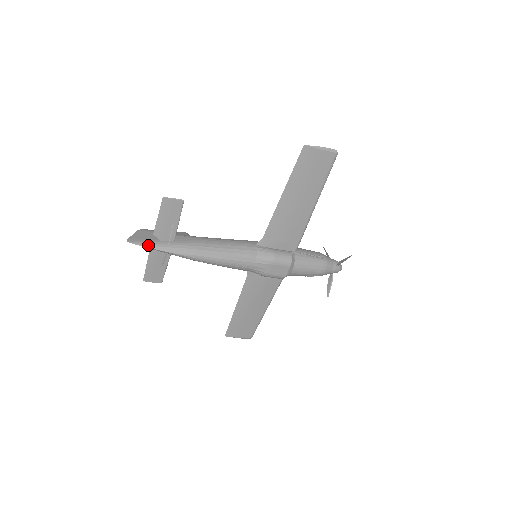
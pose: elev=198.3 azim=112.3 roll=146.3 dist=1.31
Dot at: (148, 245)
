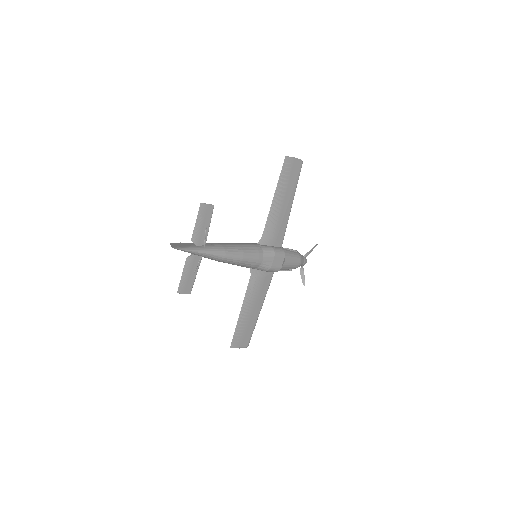
Dot at: (190, 249)
